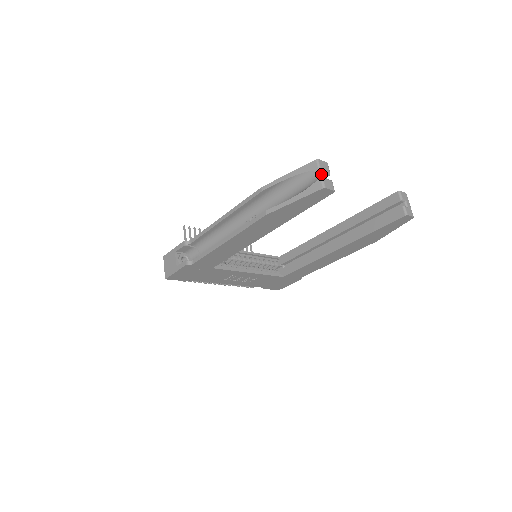
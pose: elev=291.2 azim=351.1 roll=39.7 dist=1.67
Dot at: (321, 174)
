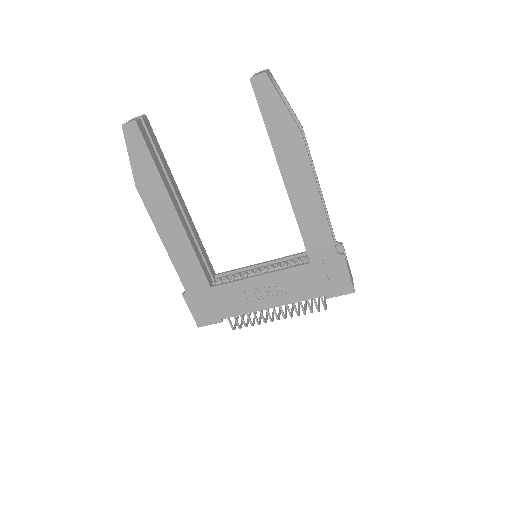
Dot at: occluded
